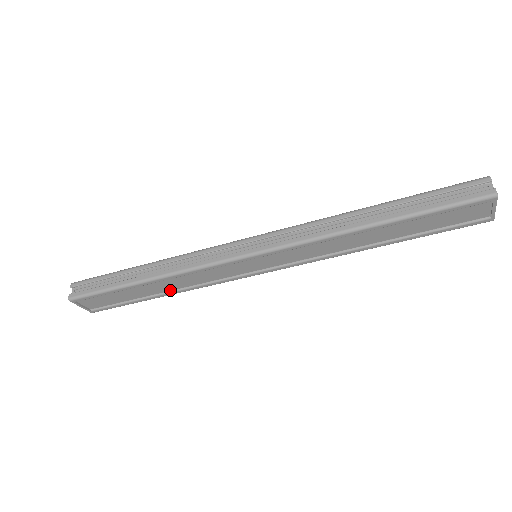
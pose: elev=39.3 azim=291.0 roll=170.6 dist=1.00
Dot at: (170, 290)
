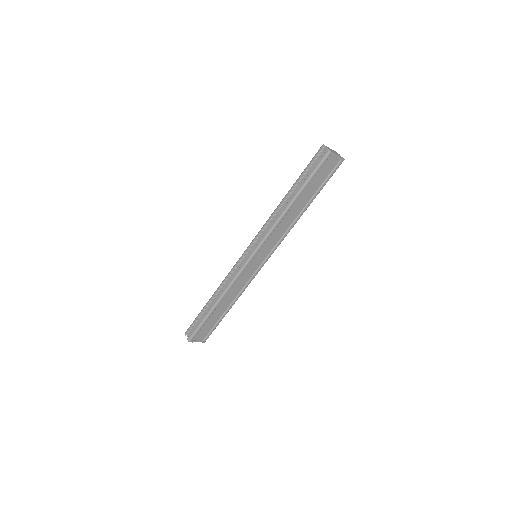
Dot at: (231, 302)
